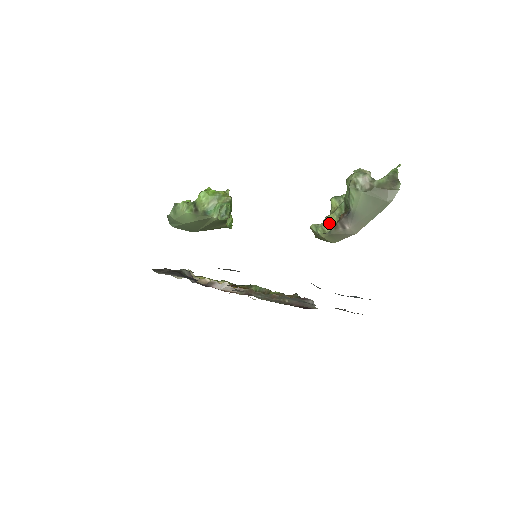
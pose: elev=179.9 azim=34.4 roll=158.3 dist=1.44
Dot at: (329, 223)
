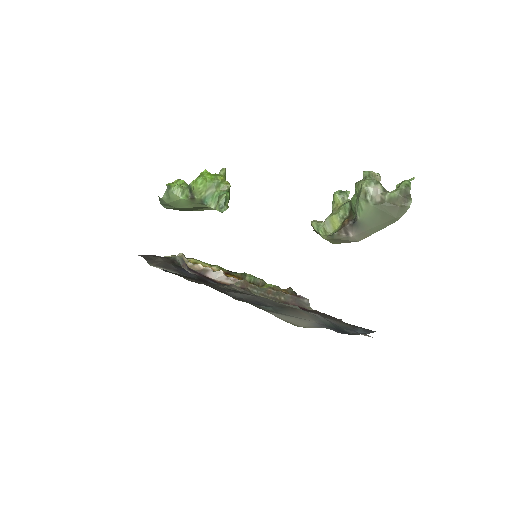
Dot at: (331, 224)
